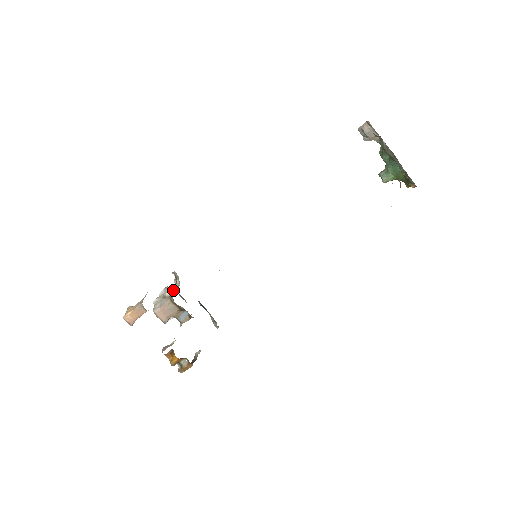
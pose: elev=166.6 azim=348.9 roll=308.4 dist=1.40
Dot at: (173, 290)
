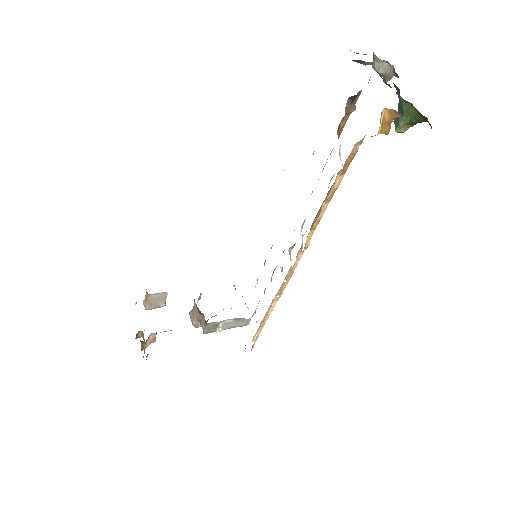
Dot at: occluded
